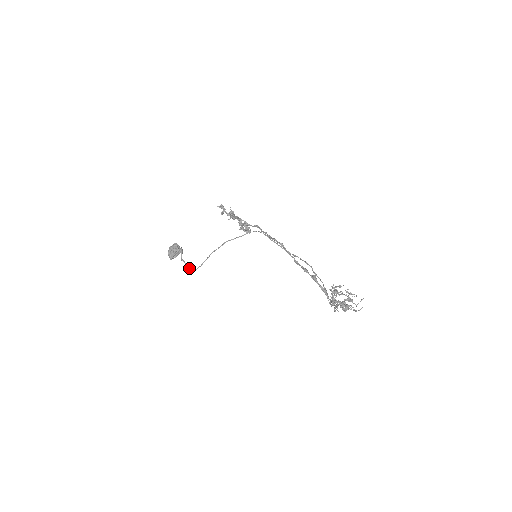
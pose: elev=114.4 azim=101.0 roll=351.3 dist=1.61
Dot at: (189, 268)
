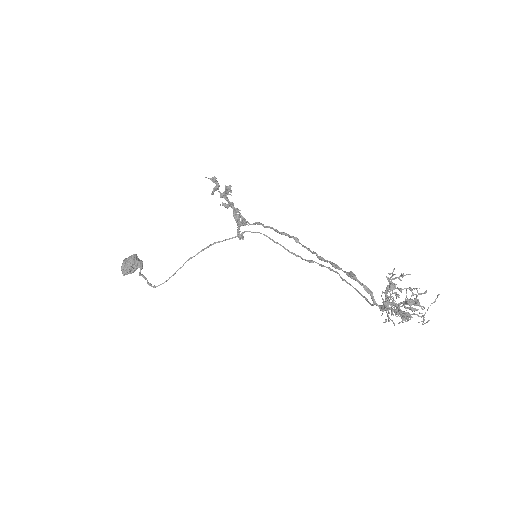
Dot at: (150, 283)
